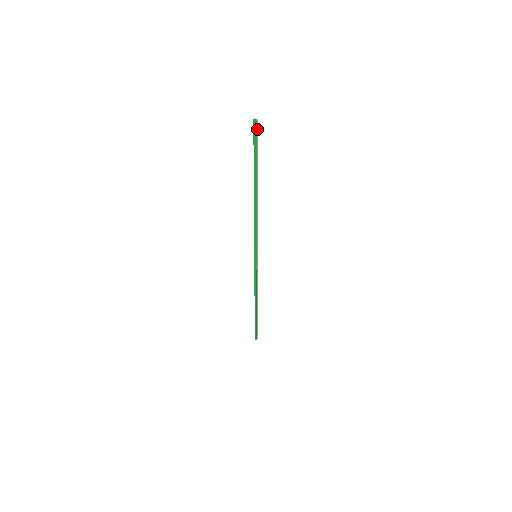
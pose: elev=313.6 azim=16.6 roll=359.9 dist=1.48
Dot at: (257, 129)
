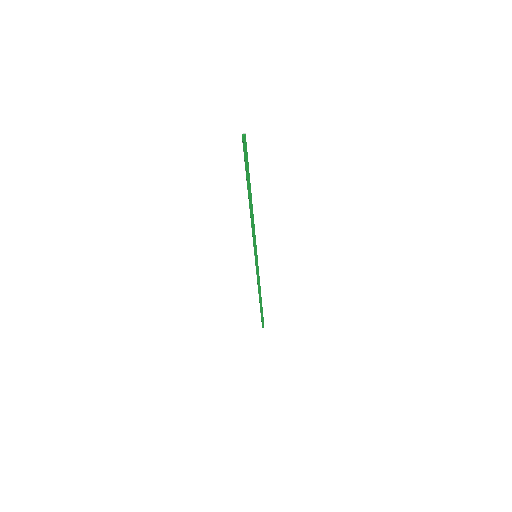
Dot at: (246, 143)
